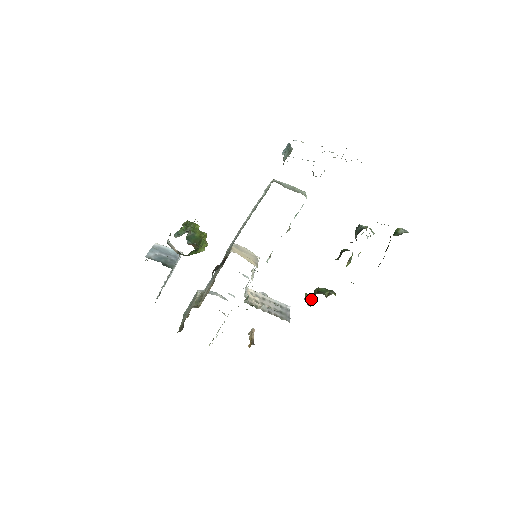
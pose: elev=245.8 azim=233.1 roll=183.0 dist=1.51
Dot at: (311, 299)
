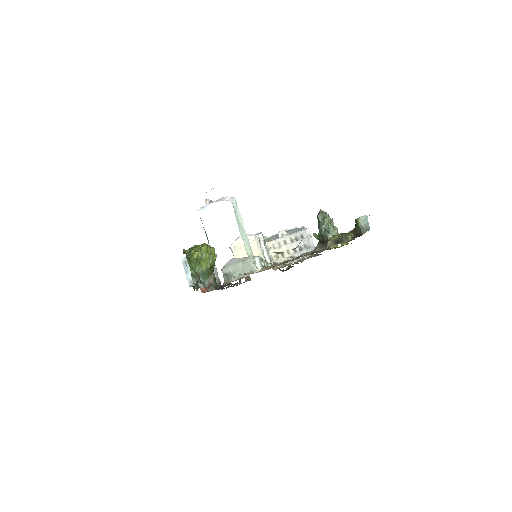
Dot at: occluded
